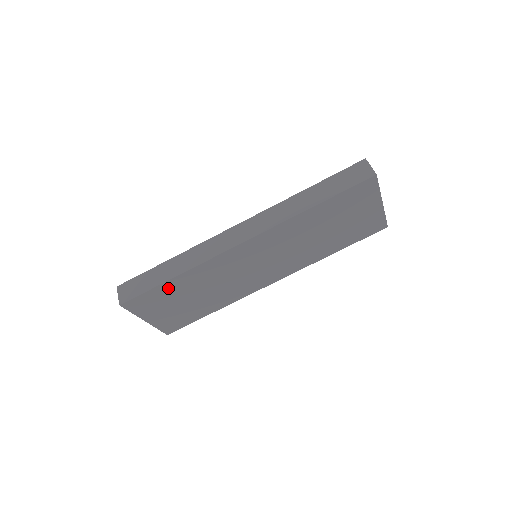
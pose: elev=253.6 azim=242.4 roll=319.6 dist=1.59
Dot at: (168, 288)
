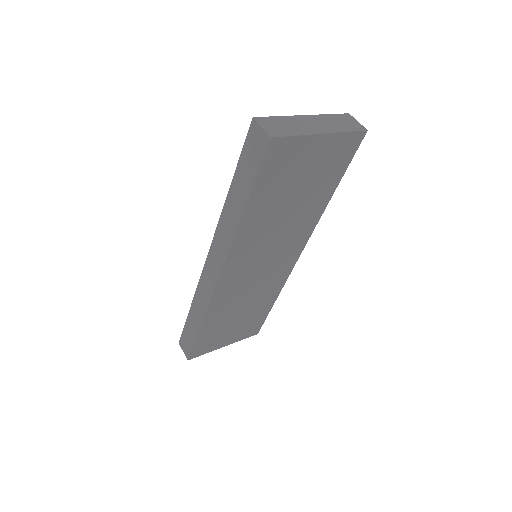
Dot at: (207, 331)
